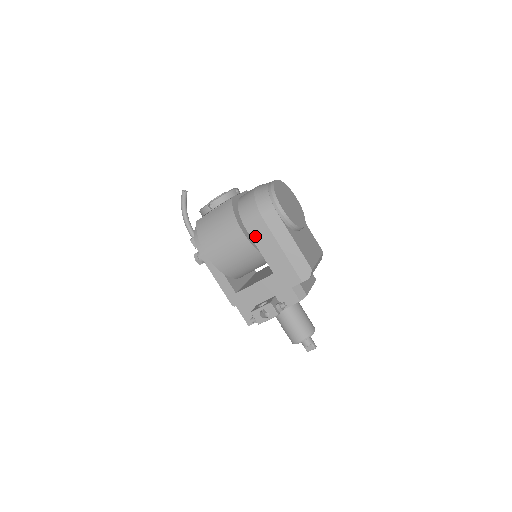
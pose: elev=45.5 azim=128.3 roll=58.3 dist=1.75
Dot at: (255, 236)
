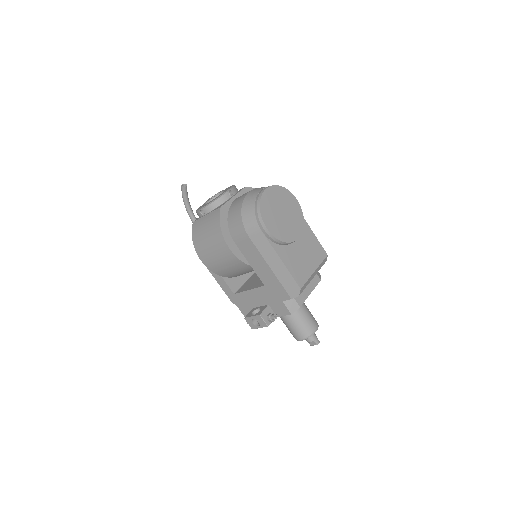
Dot at: (243, 250)
